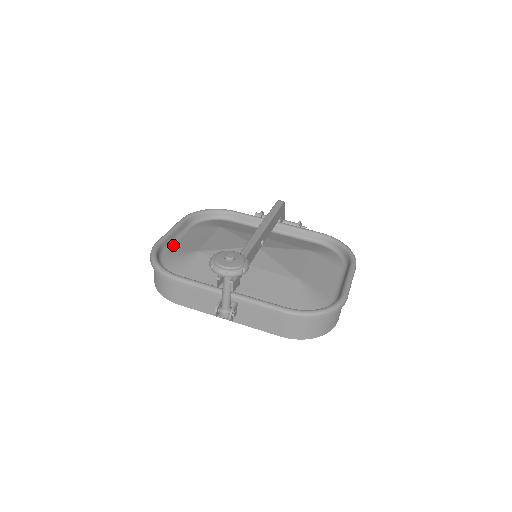
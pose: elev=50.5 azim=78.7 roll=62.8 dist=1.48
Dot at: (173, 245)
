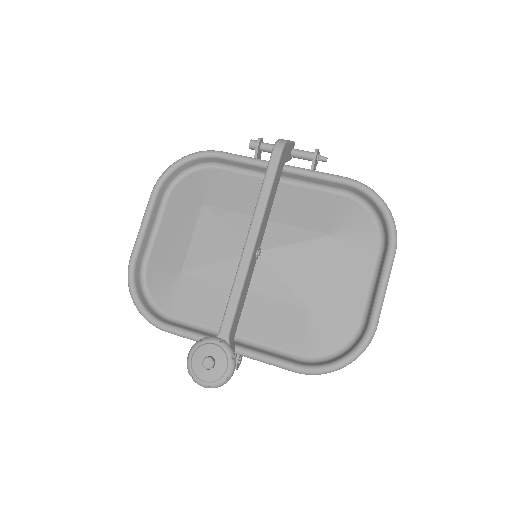
Dot at: (152, 247)
